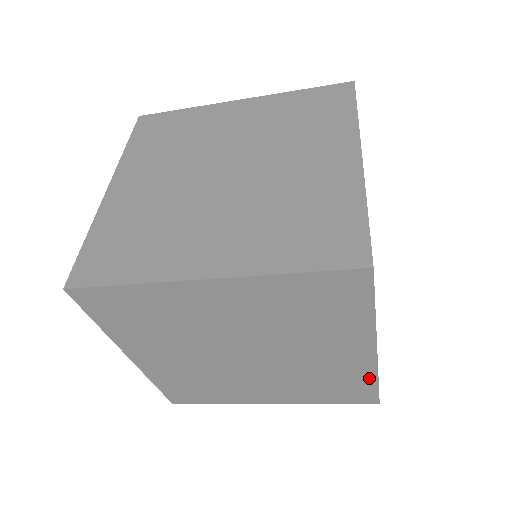
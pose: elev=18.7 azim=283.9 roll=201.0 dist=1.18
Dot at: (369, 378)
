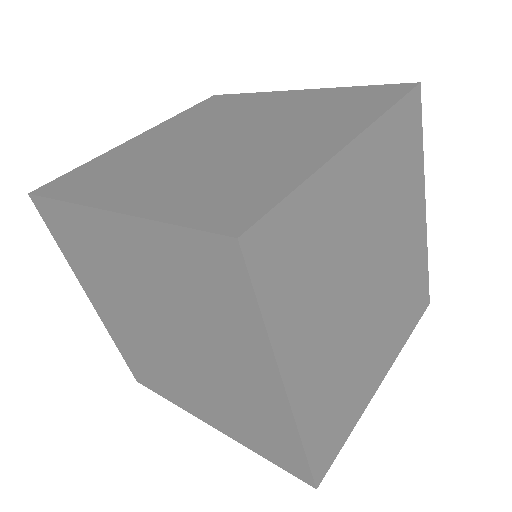
Dot at: occluded
